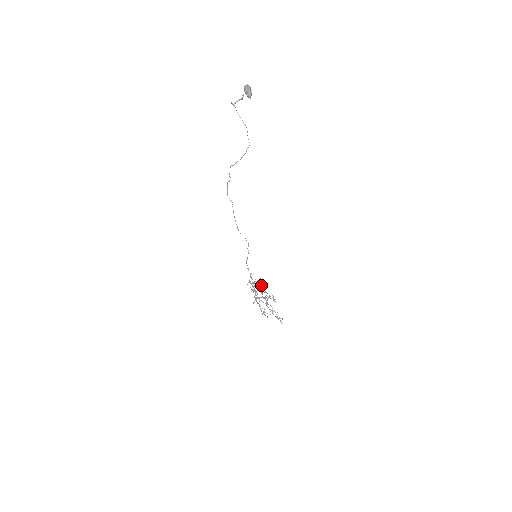
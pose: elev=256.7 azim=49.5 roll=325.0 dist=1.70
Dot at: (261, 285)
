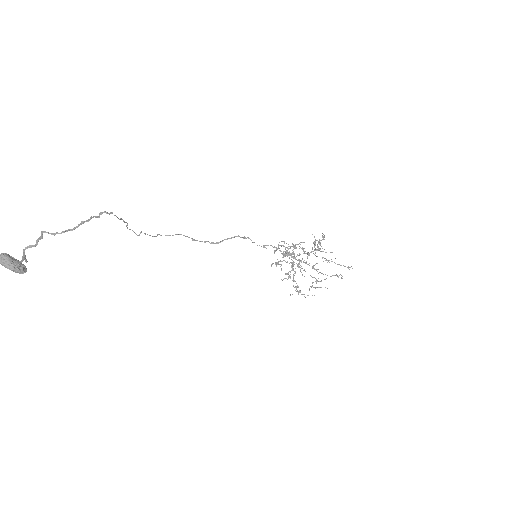
Dot at: occluded
